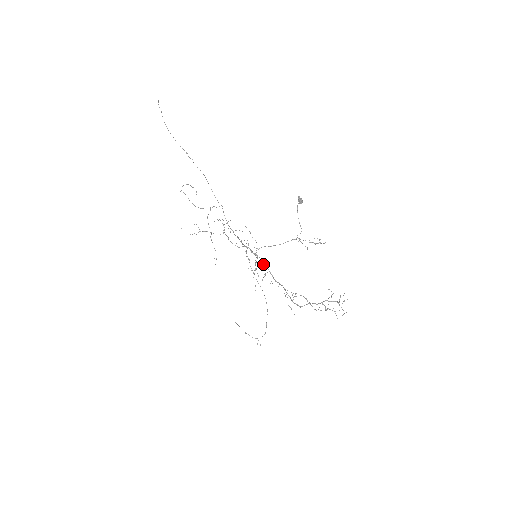
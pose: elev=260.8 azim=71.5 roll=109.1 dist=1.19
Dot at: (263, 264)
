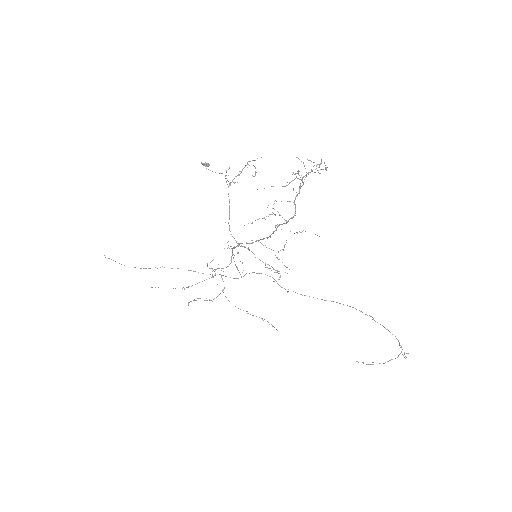
Dot at: (252, 243)
